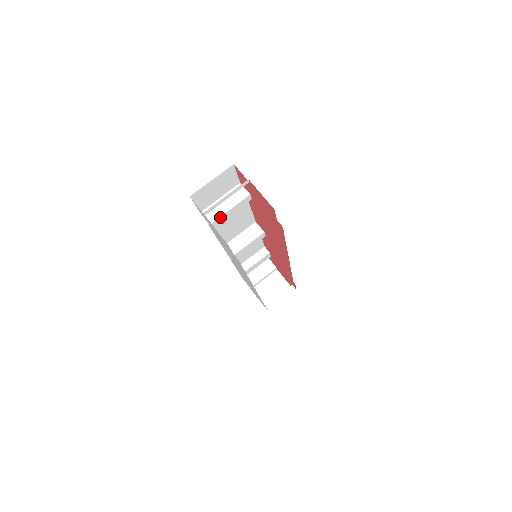
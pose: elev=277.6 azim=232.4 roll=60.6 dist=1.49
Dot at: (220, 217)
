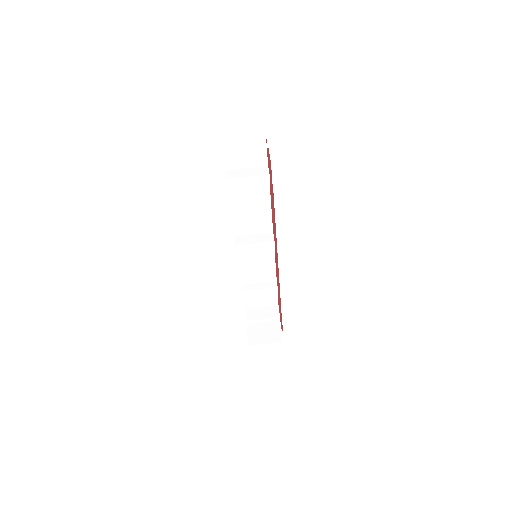
Dot at: (236, 178)
